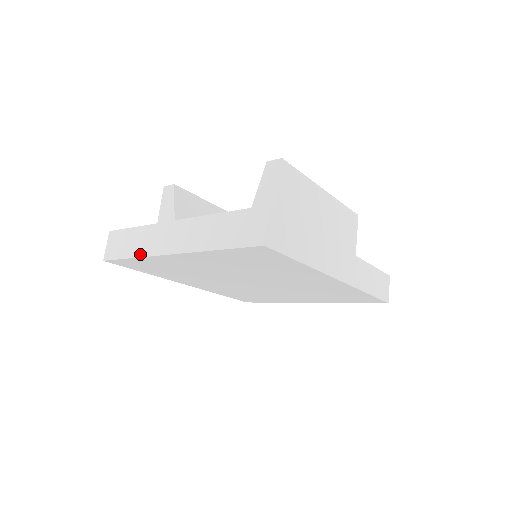
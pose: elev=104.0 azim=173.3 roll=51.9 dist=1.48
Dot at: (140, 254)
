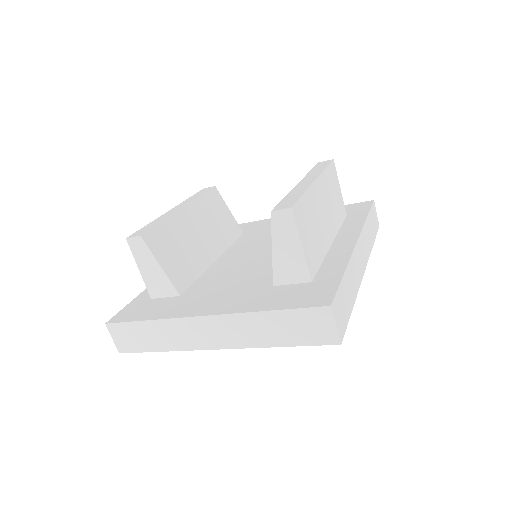
Dot at: (171, 348)
